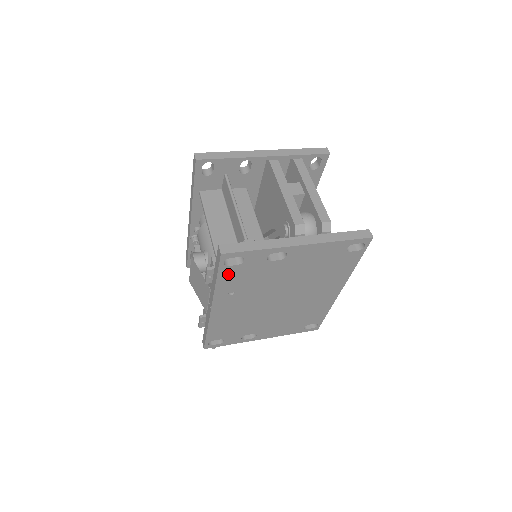
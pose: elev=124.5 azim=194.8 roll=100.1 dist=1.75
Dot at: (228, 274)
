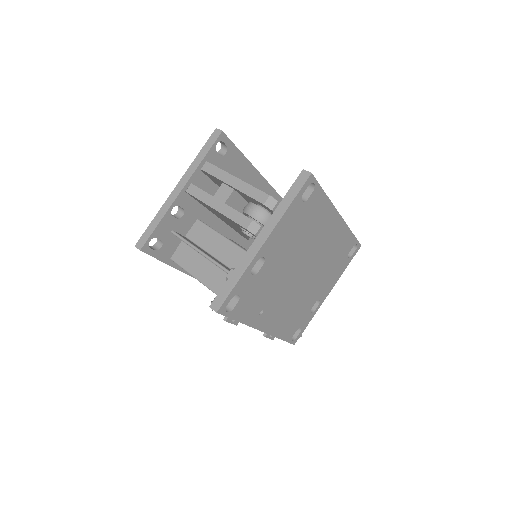
Dot at: (240, 311)
